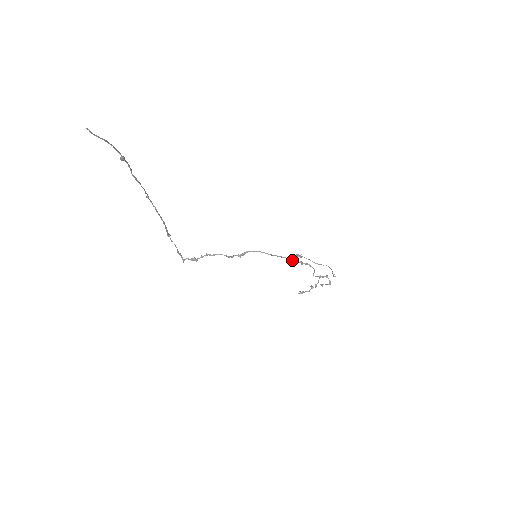
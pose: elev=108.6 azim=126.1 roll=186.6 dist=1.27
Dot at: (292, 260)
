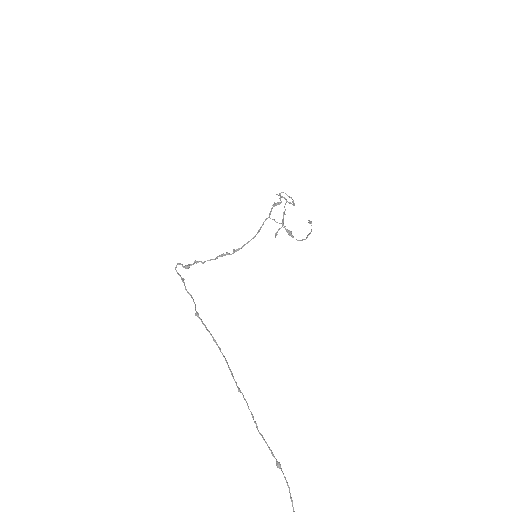
Dot at: (270, 213)
